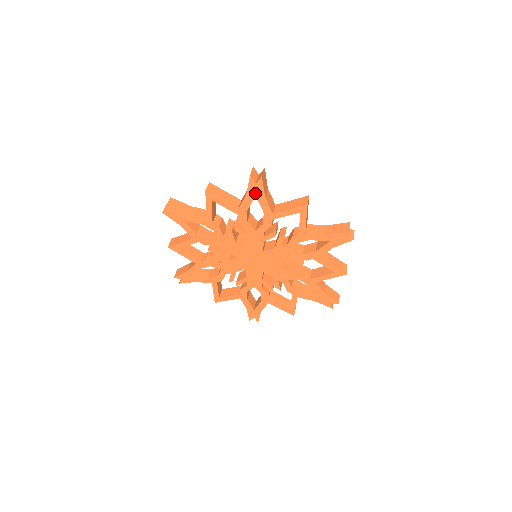
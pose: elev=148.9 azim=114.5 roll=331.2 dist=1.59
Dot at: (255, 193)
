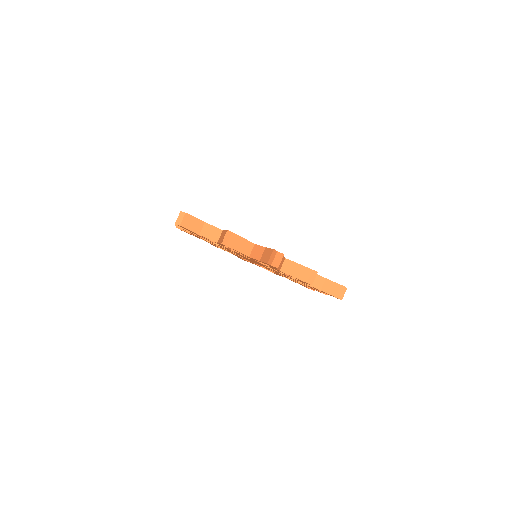
Dot at: occluded
